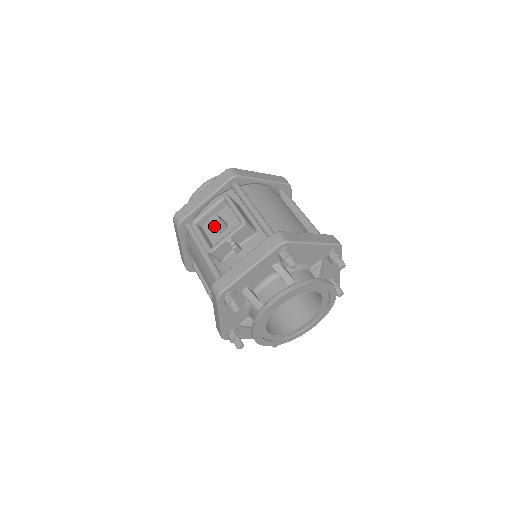
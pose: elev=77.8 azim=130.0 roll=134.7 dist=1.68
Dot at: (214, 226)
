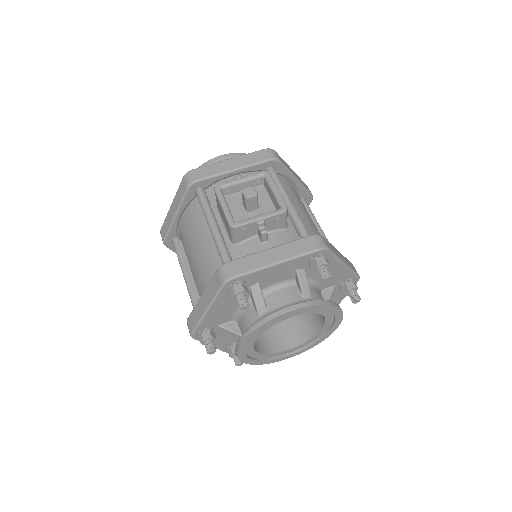
Dot at: (248, 199)
